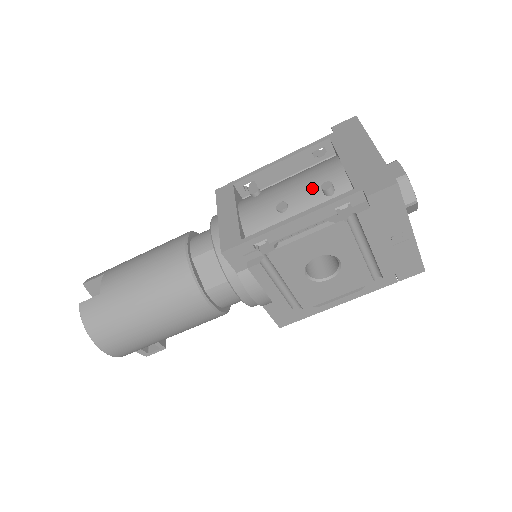
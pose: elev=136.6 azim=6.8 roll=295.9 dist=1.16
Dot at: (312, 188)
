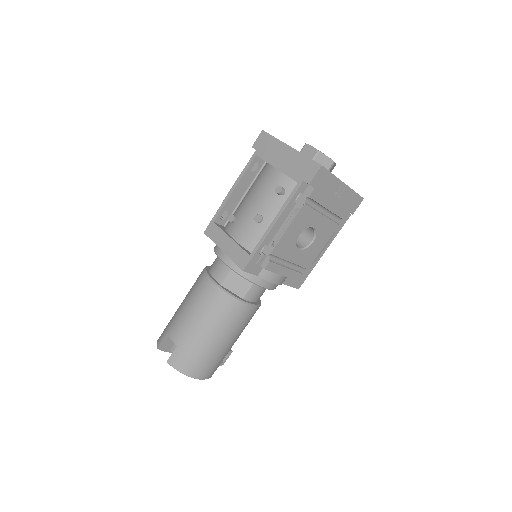
Dot at: (269, 196)
